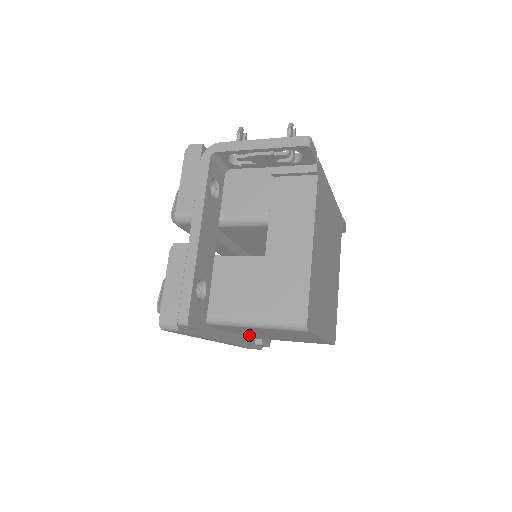
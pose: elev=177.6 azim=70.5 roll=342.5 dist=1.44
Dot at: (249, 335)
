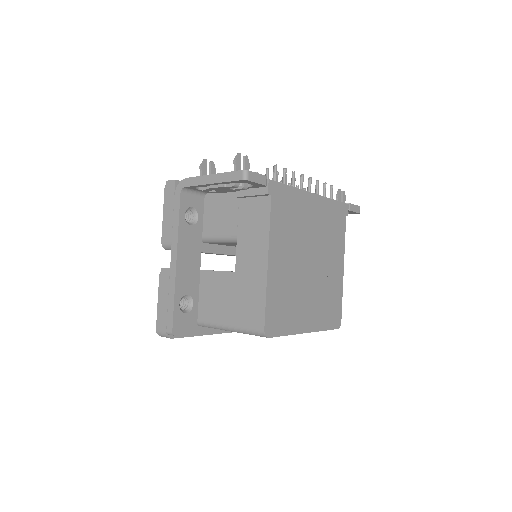
Dot at: occluded
